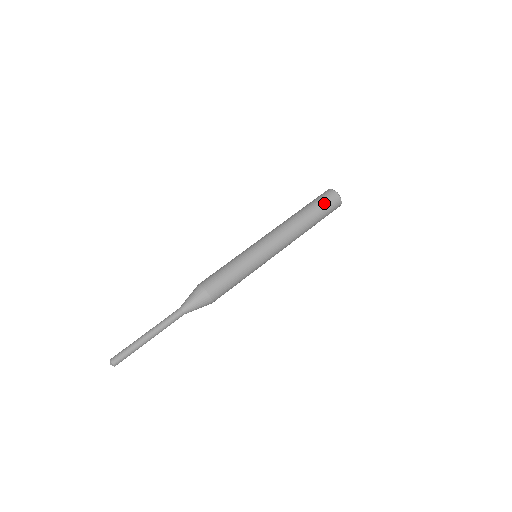
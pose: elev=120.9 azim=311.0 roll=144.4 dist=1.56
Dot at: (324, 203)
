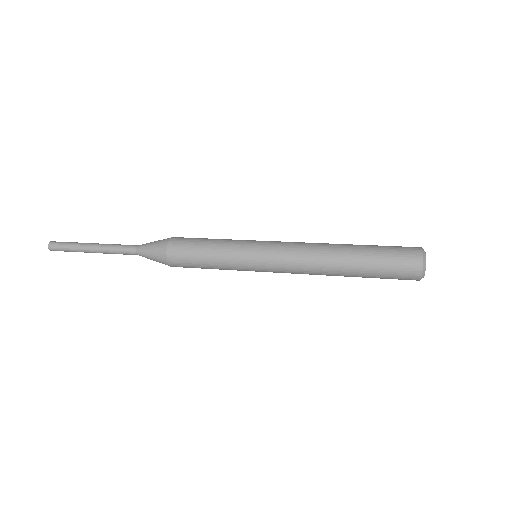
Dot at: (390, 246)
